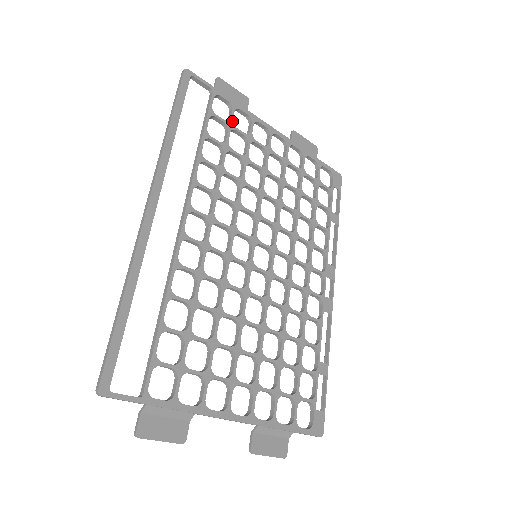
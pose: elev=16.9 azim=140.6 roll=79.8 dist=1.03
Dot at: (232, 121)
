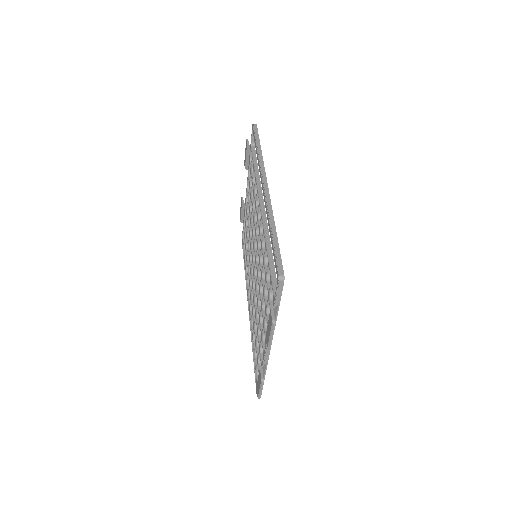
Dot at: occluded
